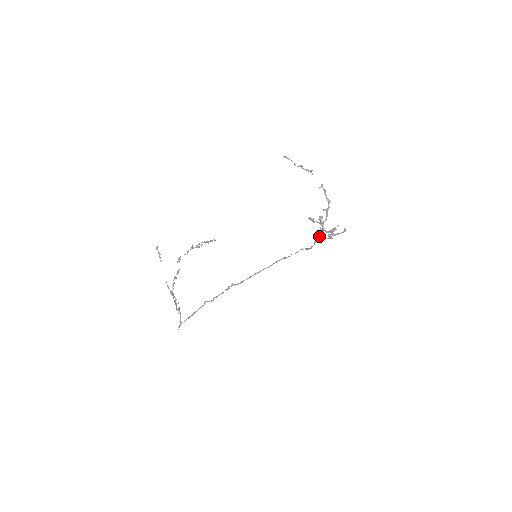
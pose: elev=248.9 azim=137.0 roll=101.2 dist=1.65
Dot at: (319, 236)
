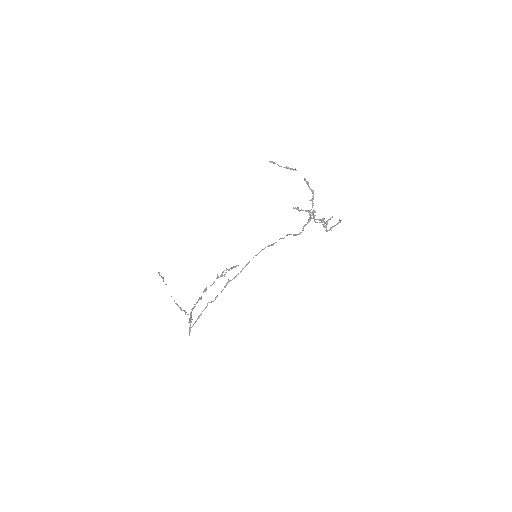
Dot at: (307, 223)
